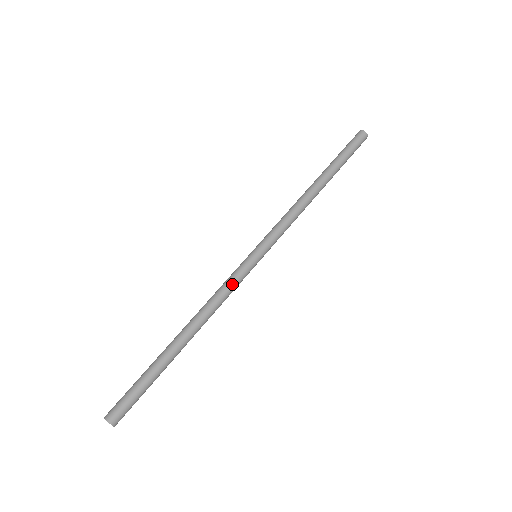
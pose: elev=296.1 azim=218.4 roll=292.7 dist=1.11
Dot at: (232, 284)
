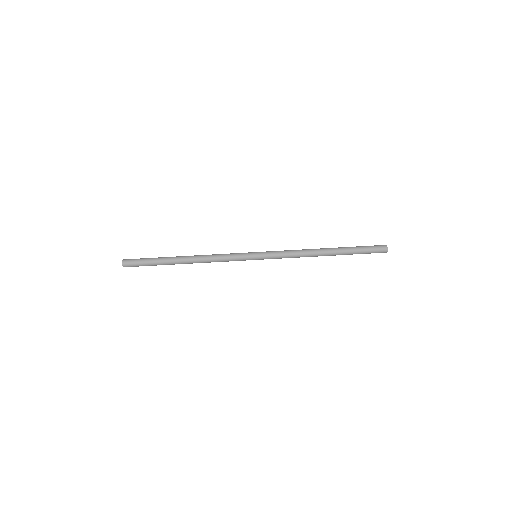
Dot at: (230, 260)
